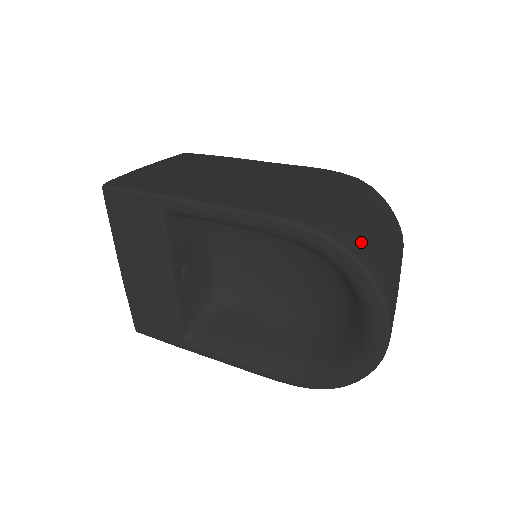
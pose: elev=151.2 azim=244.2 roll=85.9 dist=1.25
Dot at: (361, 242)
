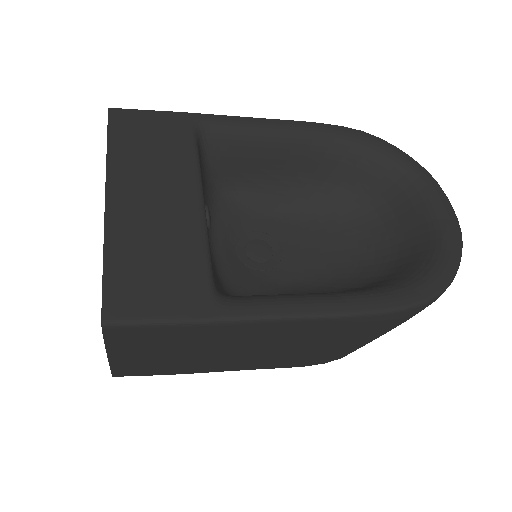
Dot at: occluded
